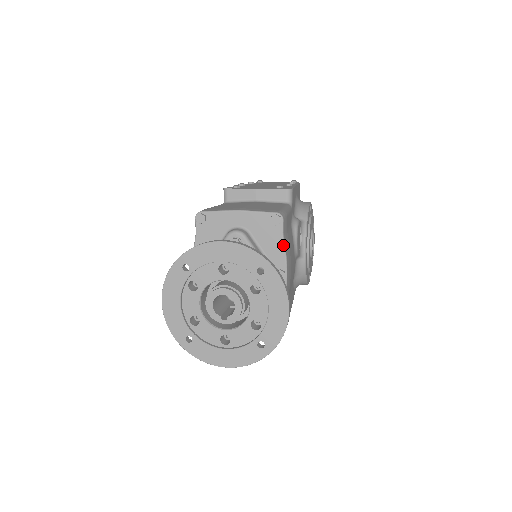
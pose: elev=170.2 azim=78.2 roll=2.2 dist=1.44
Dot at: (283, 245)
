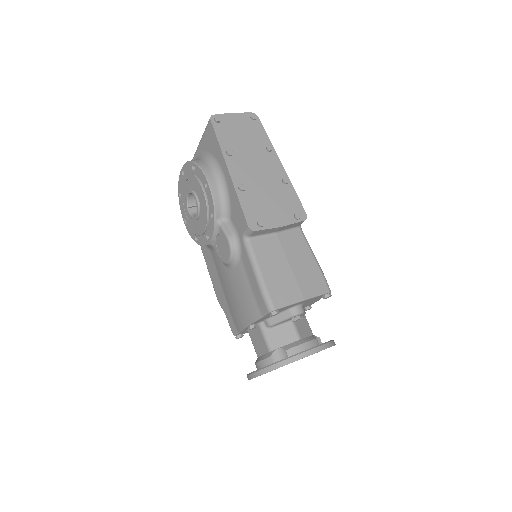
Dot at: occluded
